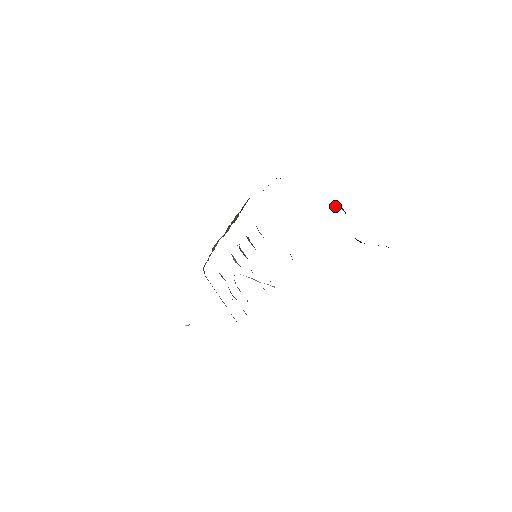
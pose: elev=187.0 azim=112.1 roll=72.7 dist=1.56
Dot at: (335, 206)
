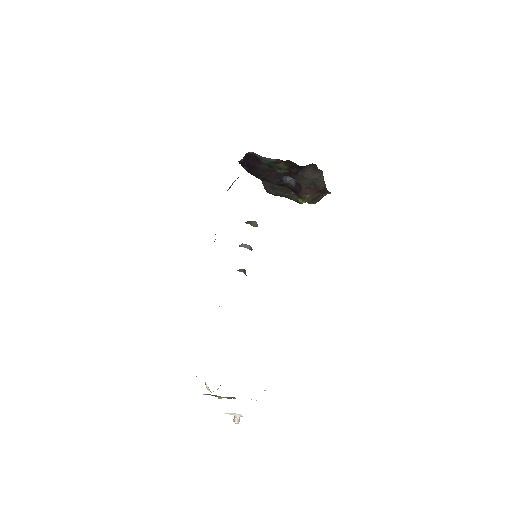
Dot at: (281, 179)
